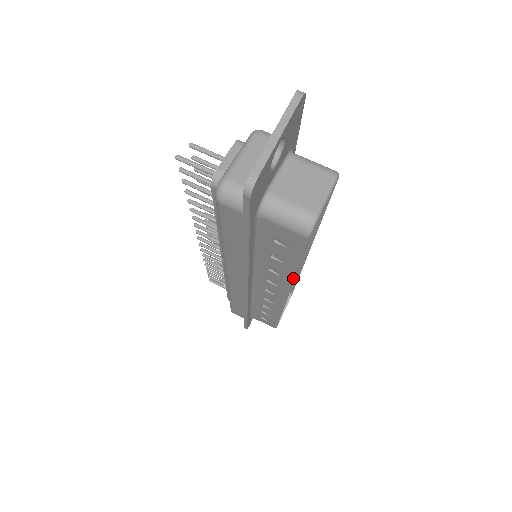
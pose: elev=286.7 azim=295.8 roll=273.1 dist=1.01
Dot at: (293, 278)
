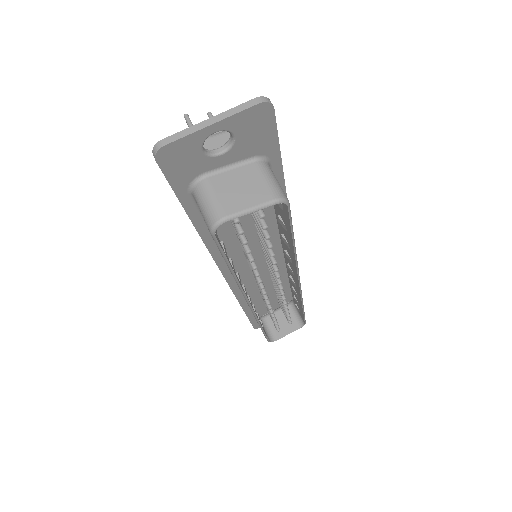
Dot at: (237, 282)
